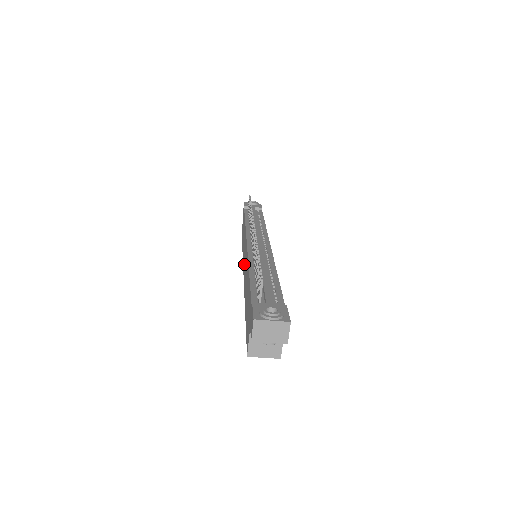
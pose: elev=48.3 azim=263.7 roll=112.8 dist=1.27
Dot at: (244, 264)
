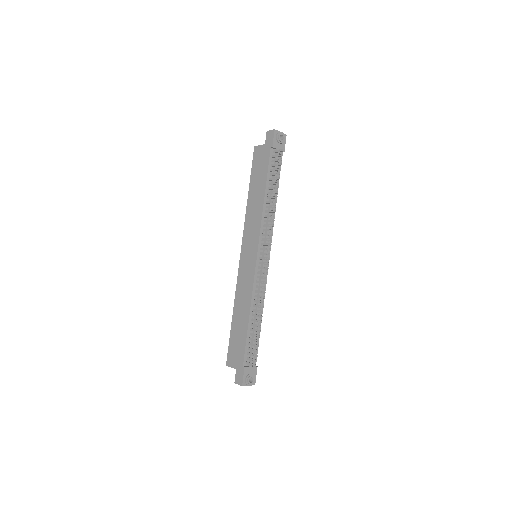
Dot at: (245, 255)
